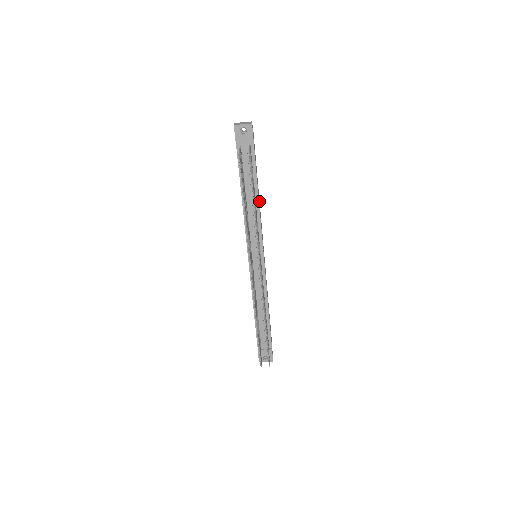
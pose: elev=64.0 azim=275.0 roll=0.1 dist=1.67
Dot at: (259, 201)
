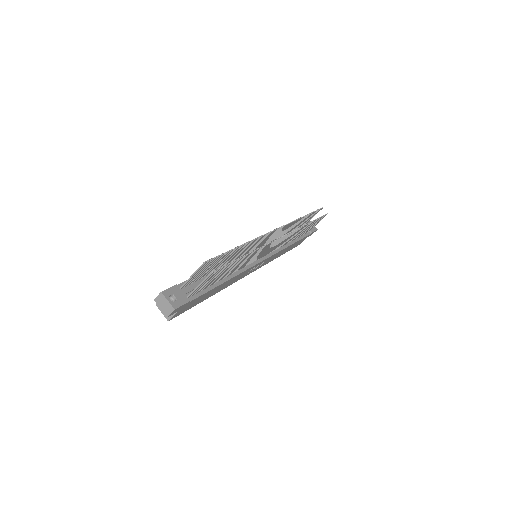
Dot at: (276, 257)
